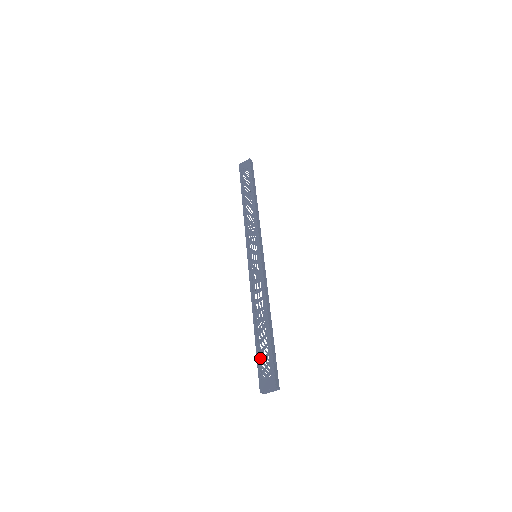
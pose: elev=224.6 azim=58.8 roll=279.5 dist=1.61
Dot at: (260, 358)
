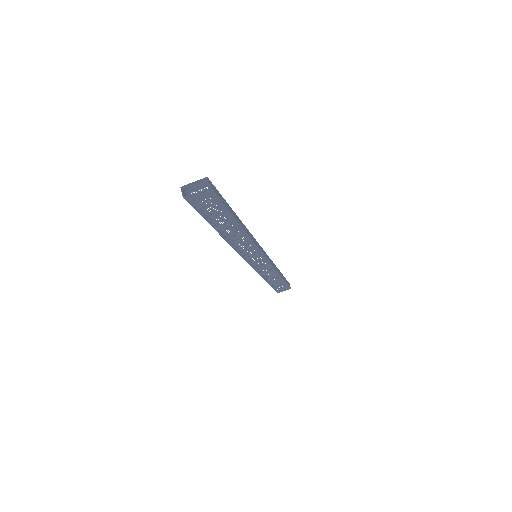
Dot at: (205, 204)
